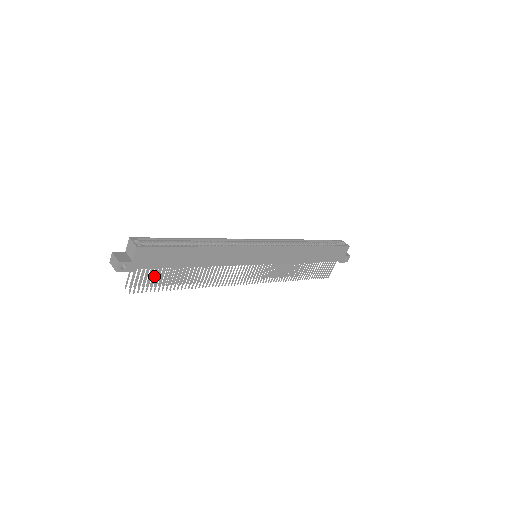
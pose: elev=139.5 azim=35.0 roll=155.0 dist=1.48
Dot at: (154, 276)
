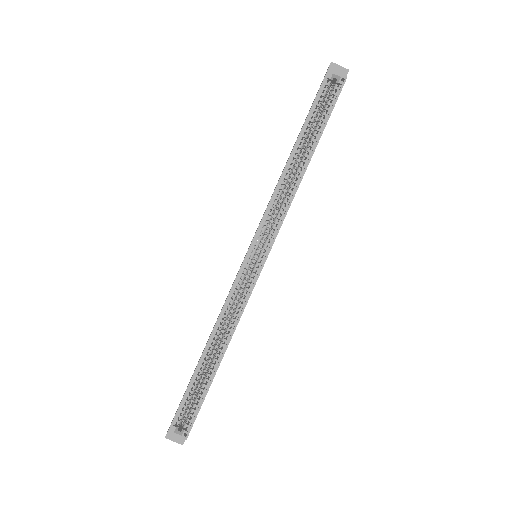
Dot at: occluded
